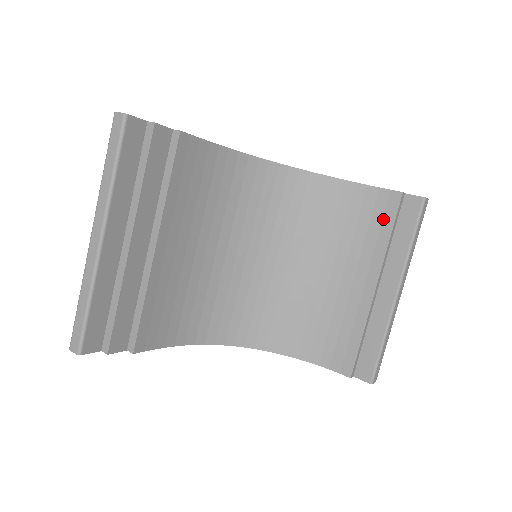
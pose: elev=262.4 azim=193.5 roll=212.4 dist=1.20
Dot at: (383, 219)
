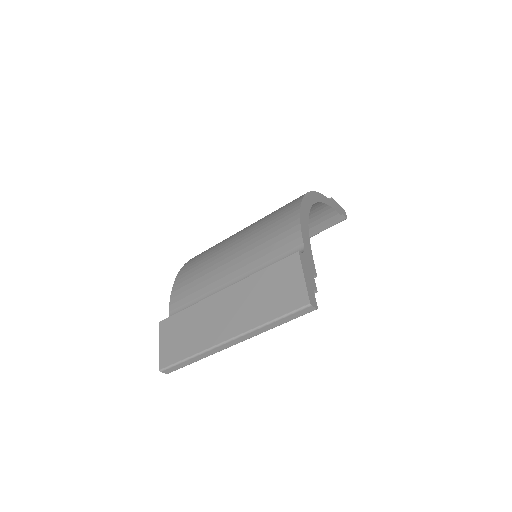
Dot at: (321, 223)
